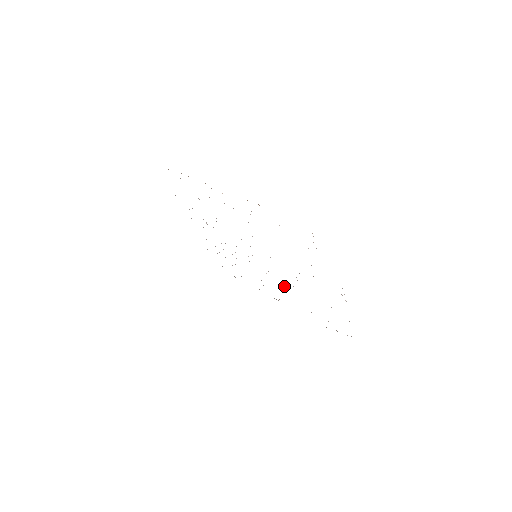
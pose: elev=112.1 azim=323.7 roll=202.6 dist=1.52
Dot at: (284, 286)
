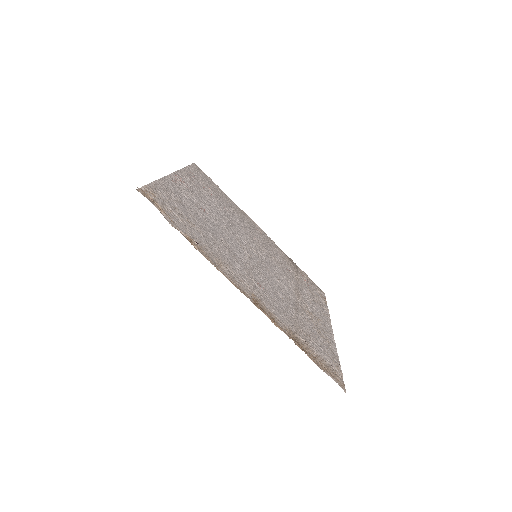
Dot at: (274, 259)
